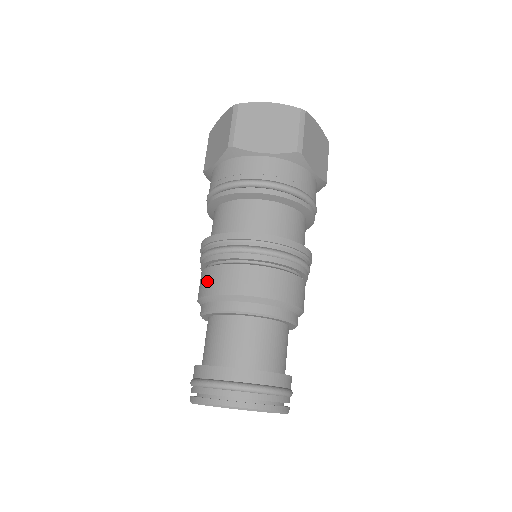
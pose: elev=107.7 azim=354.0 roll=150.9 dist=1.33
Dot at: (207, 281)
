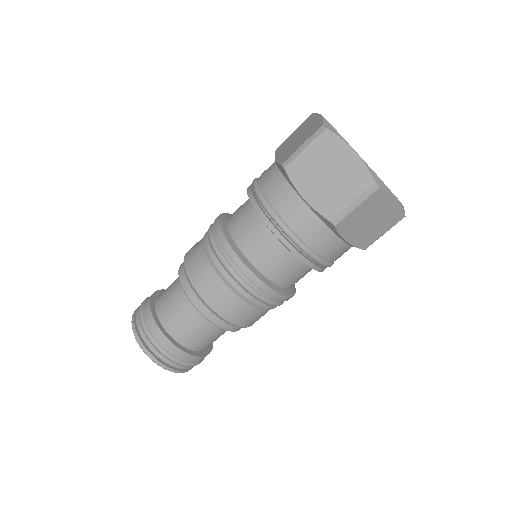
Dot at: (193, 252)
